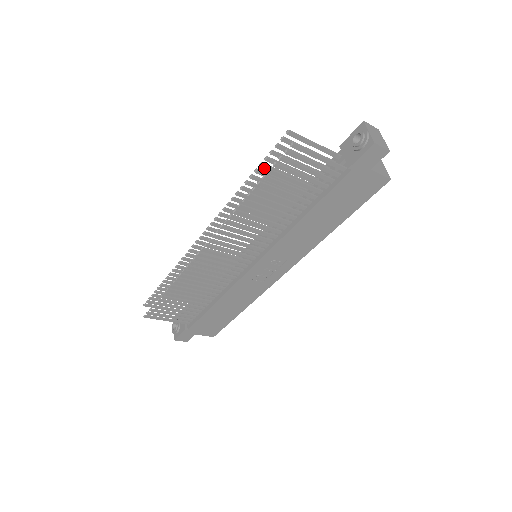
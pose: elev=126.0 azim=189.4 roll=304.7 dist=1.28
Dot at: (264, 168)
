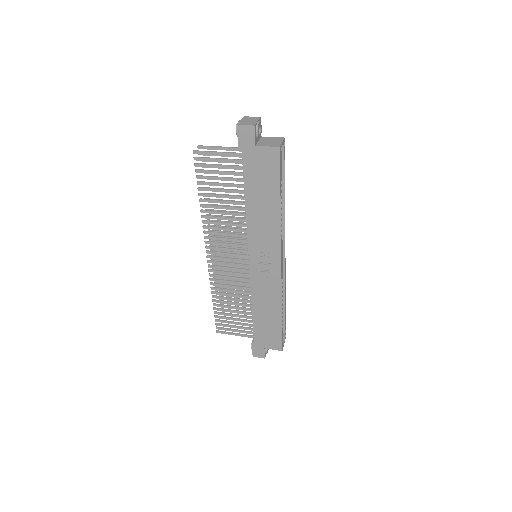
Dot at: occluded
